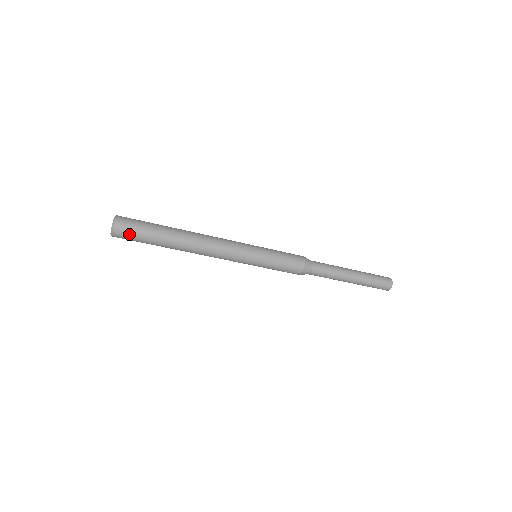
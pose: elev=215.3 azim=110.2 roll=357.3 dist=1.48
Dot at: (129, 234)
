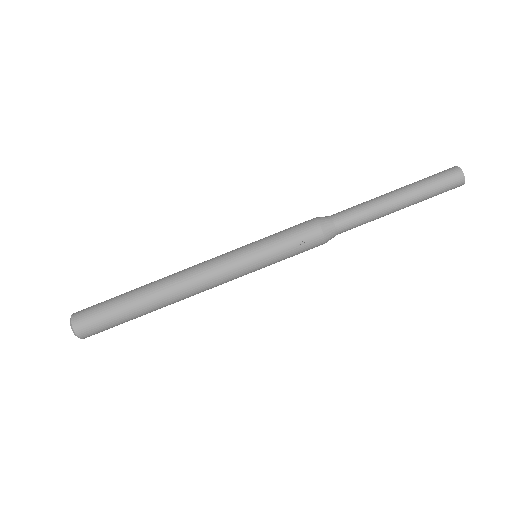
Dot at: (90, 317)
